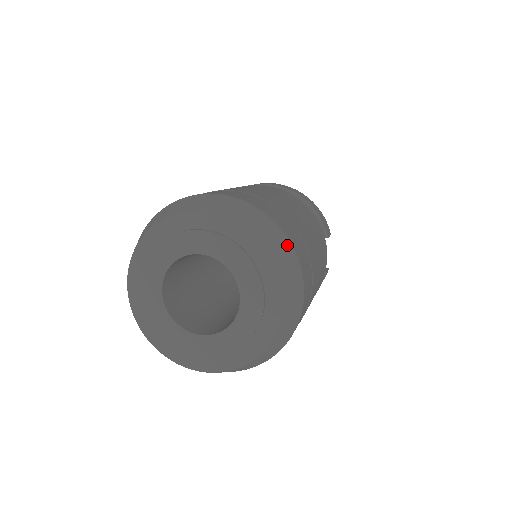
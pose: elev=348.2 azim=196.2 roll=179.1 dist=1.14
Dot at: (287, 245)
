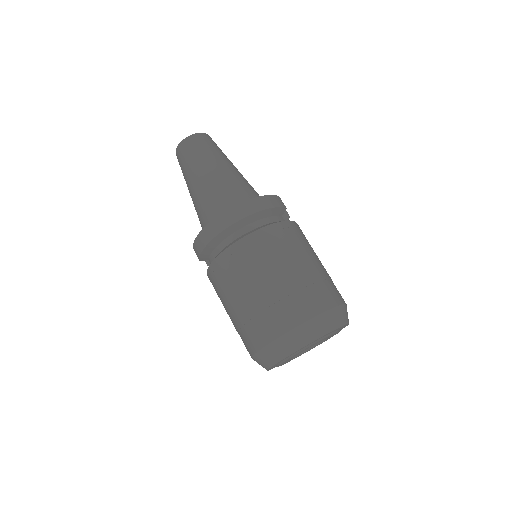
Dot at: (339, 310)
